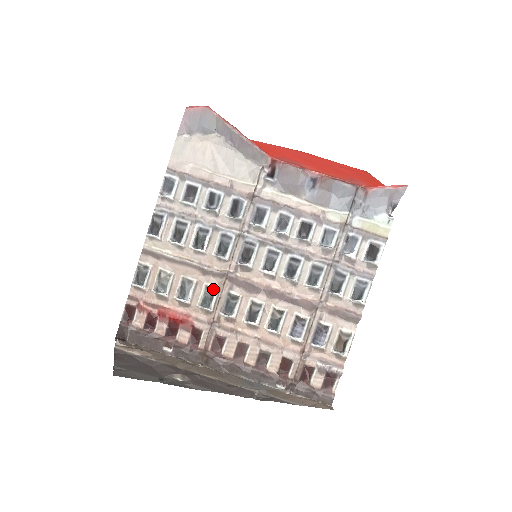
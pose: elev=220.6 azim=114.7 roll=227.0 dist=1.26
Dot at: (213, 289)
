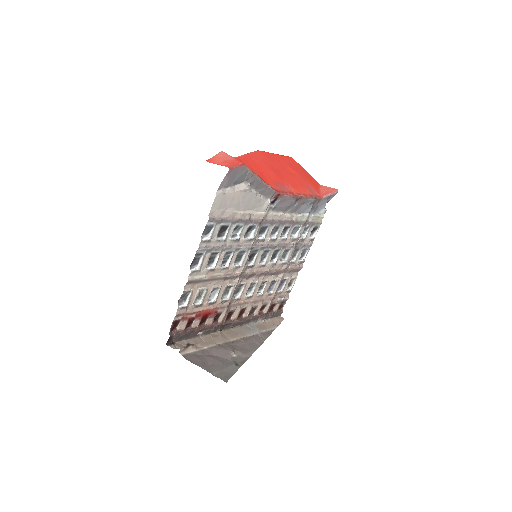
Dot at: (230, 286)
